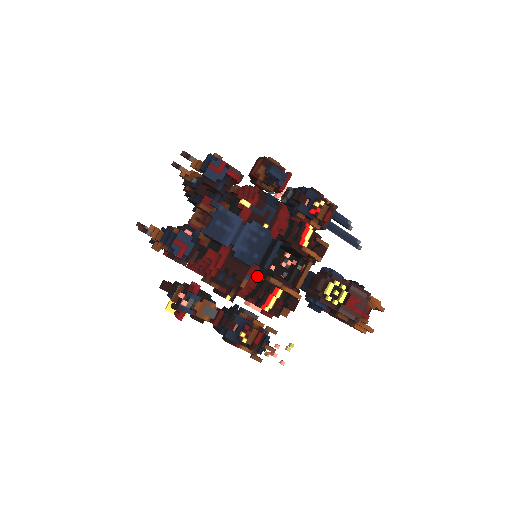
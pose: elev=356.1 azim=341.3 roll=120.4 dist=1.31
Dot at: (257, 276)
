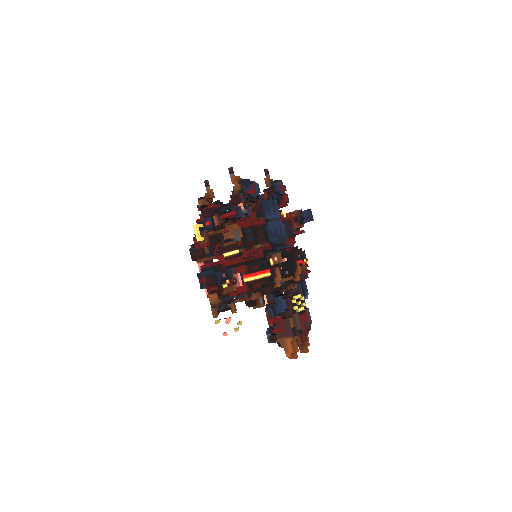
Dot at: (263, 254)
